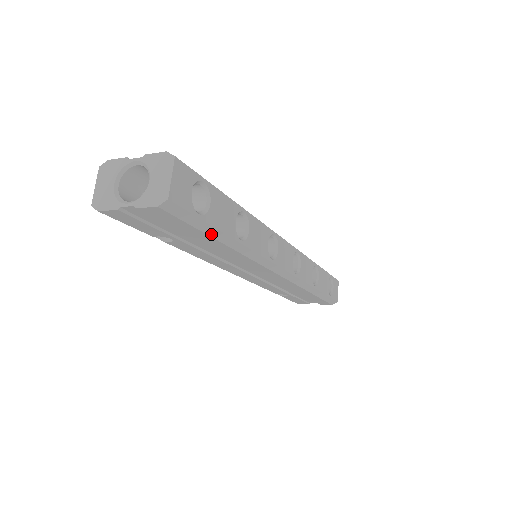
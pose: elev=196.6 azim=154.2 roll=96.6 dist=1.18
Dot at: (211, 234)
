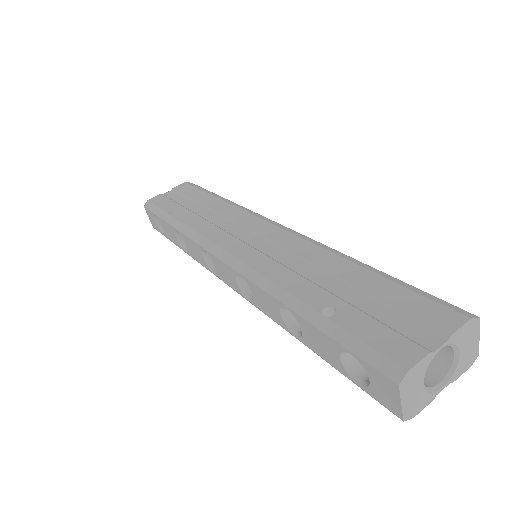
Dot at: occluded
